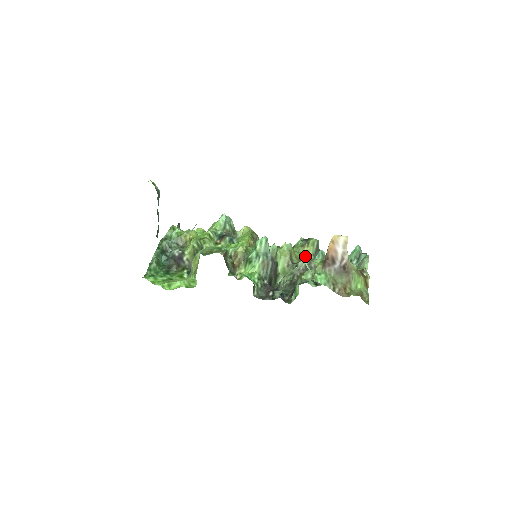
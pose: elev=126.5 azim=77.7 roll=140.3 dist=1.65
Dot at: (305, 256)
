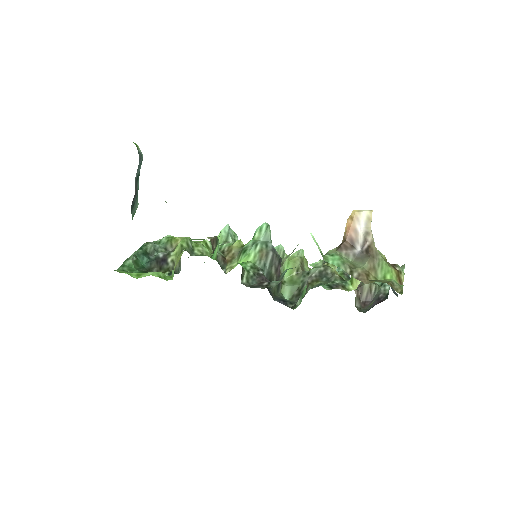
Dot at: occluded
